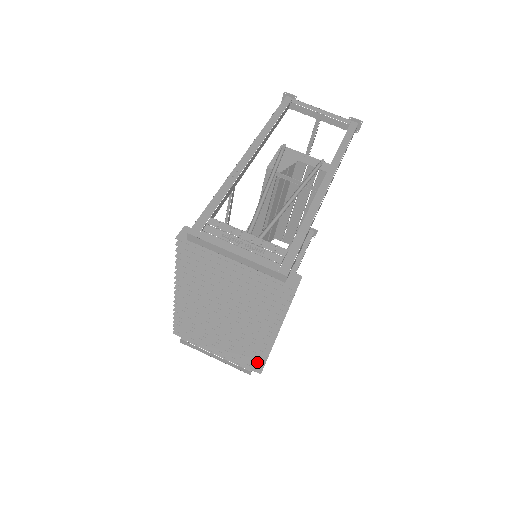
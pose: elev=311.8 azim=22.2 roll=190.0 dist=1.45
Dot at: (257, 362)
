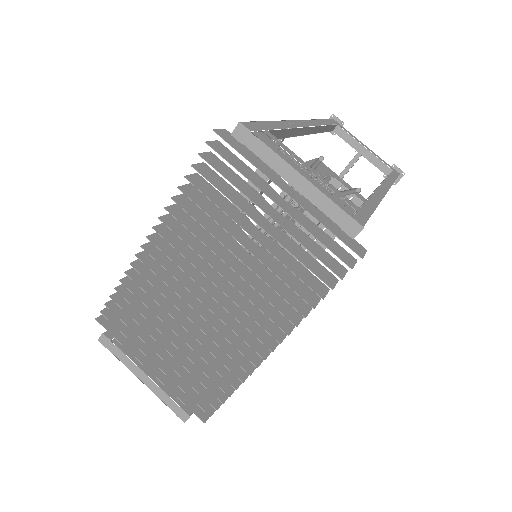
Dot at: (210, 399)
